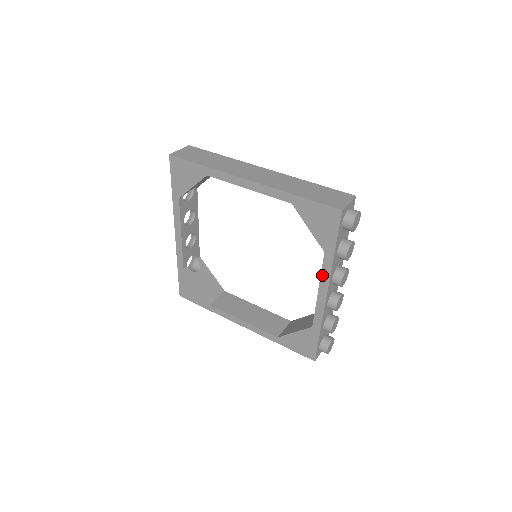
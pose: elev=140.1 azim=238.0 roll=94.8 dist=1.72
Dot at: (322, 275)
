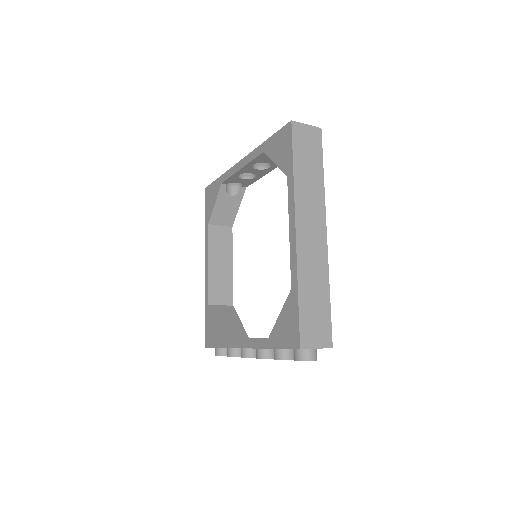
Dot at: (254, 339)
